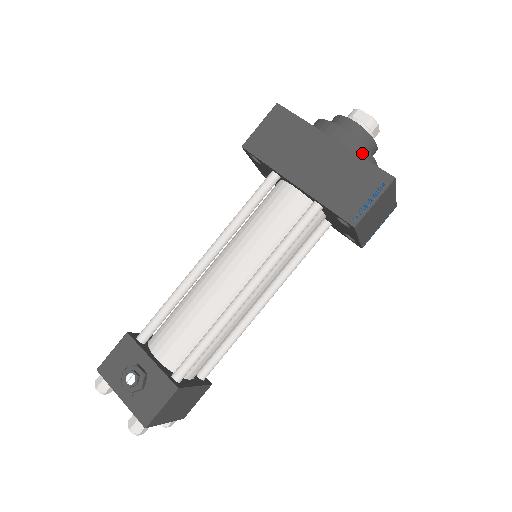
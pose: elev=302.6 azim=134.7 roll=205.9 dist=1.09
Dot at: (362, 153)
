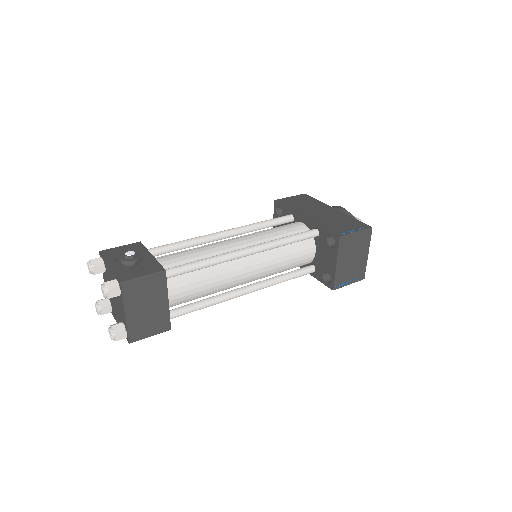
Dot at: occluded
